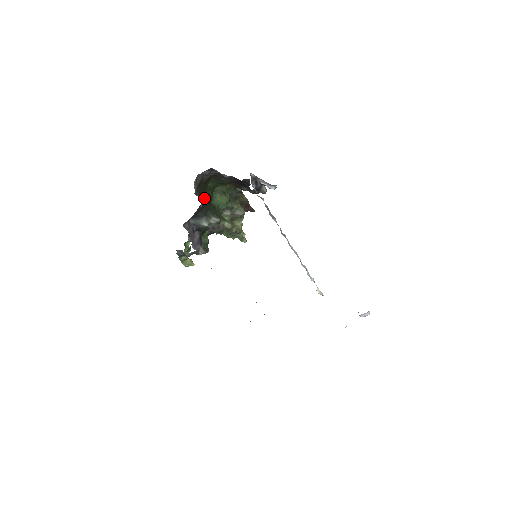
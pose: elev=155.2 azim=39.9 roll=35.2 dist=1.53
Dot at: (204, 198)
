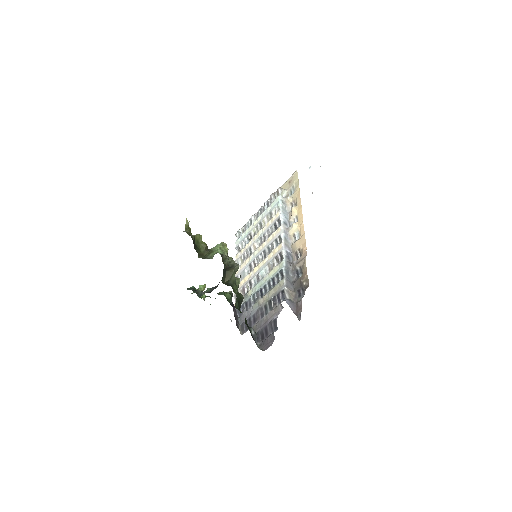
Dot at: (247, 325)
